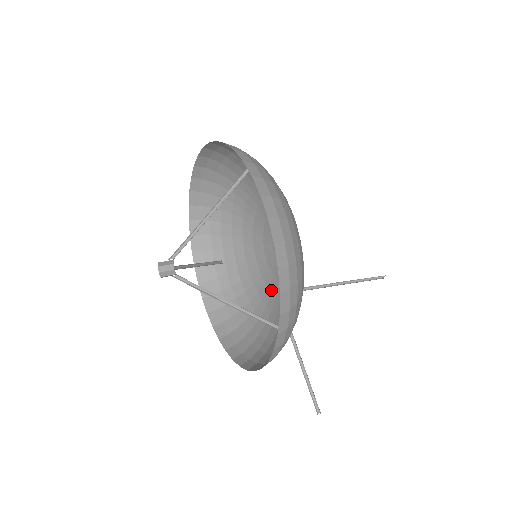
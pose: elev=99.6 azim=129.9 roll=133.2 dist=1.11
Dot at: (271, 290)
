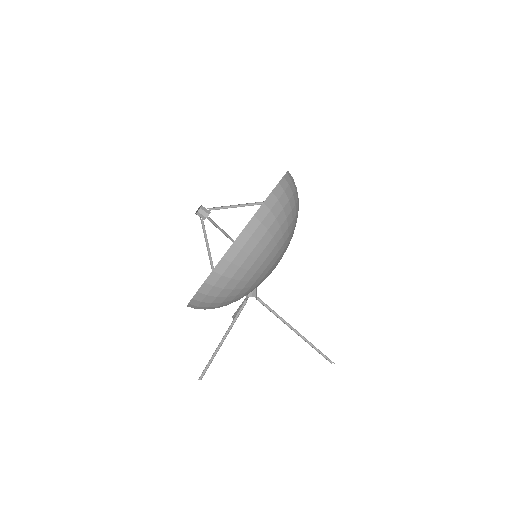
Dot at: occluded
